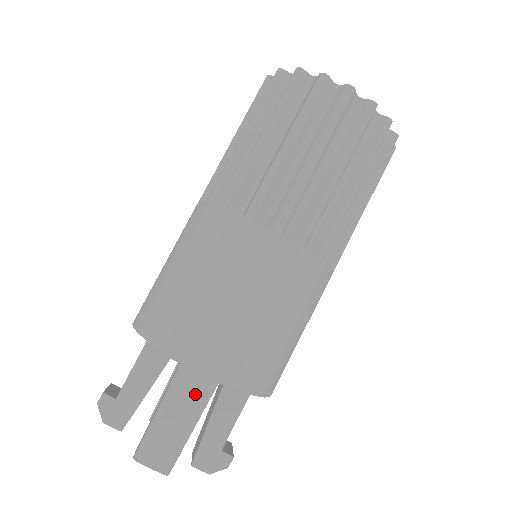
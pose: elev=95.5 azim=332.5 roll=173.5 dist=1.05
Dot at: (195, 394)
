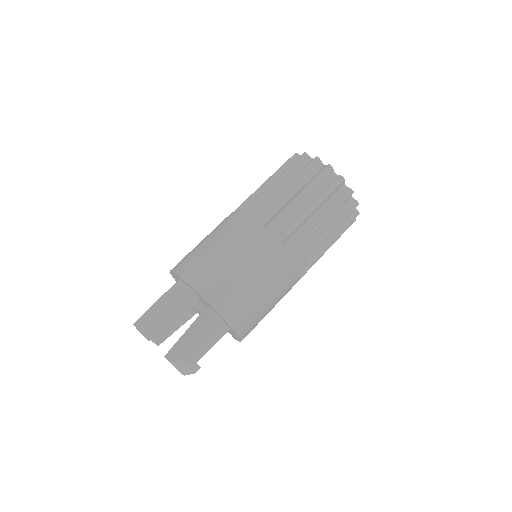
Dot at: (175, 294)
